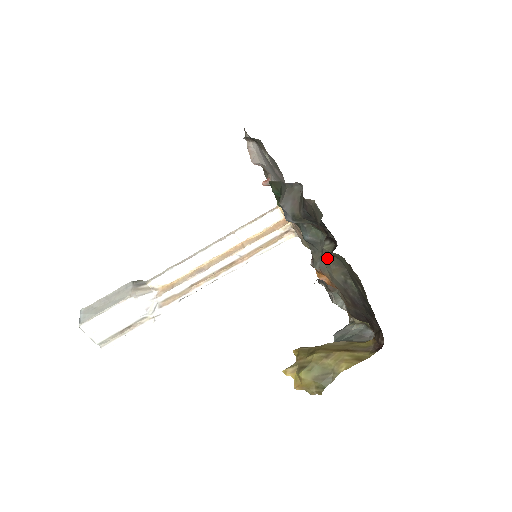
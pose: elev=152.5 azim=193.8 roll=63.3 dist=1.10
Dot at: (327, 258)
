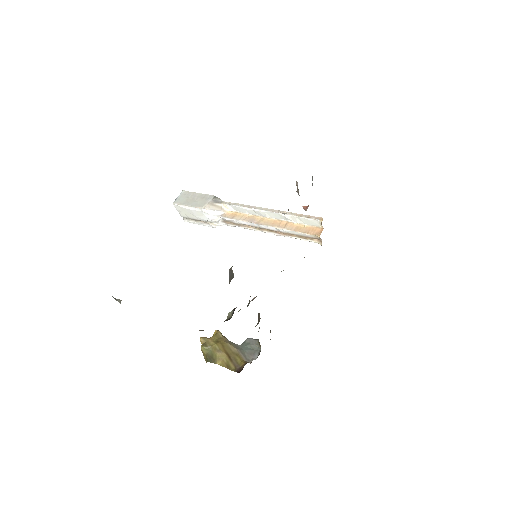
Dot at: occluded
